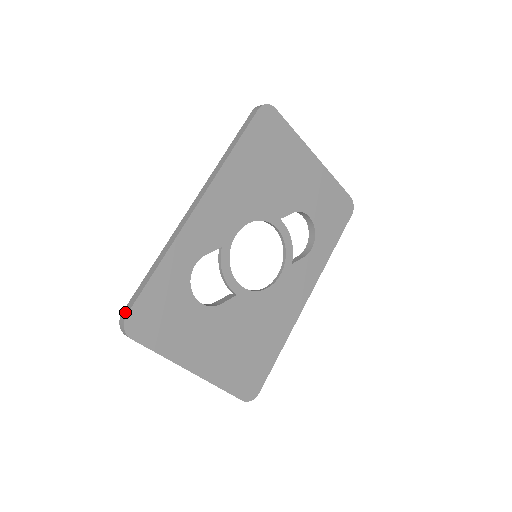
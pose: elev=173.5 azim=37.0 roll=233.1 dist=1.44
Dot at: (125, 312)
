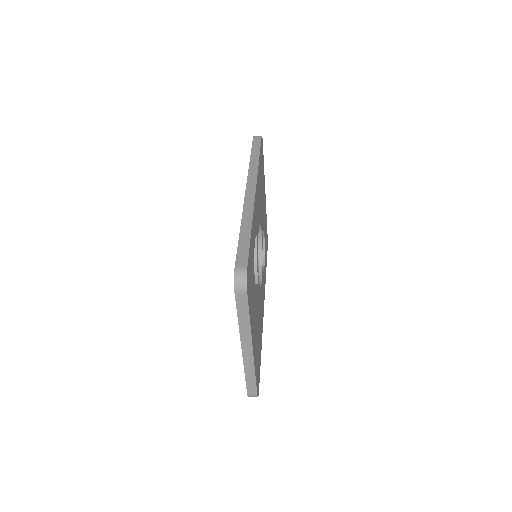
Dot at: (242, 265)
